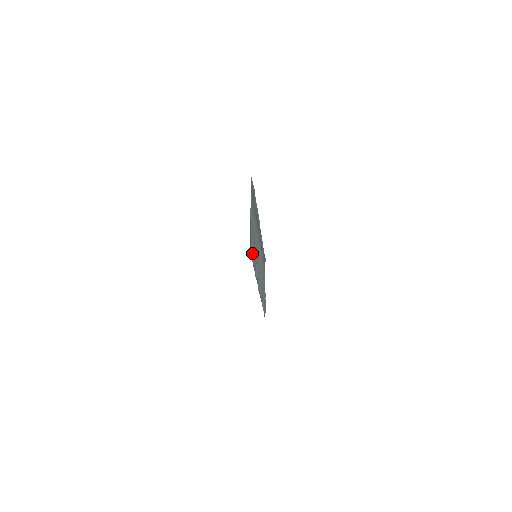
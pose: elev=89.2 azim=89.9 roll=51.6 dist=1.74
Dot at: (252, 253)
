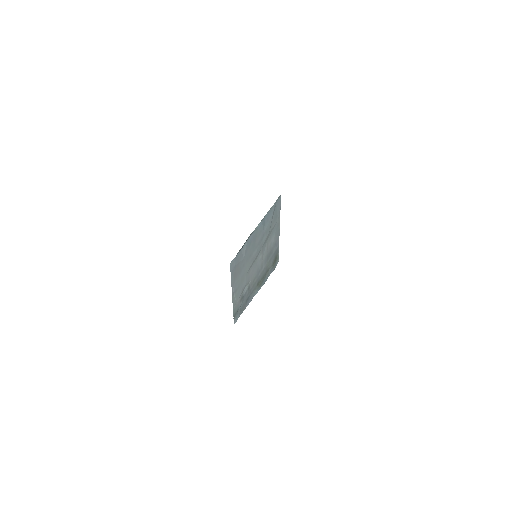
Dot at: (274, 211)
